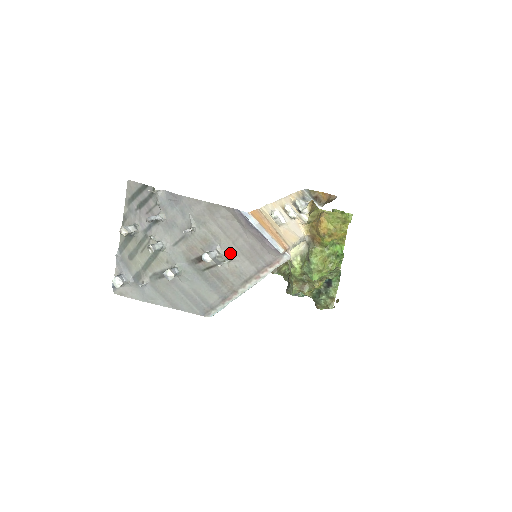
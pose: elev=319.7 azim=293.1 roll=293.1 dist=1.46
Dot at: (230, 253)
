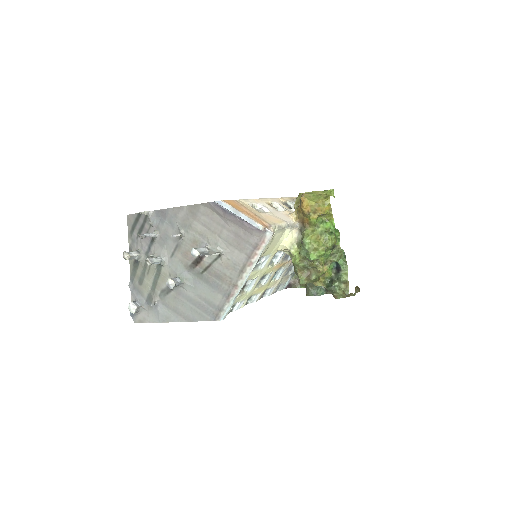
Dot at: (219, 247)
